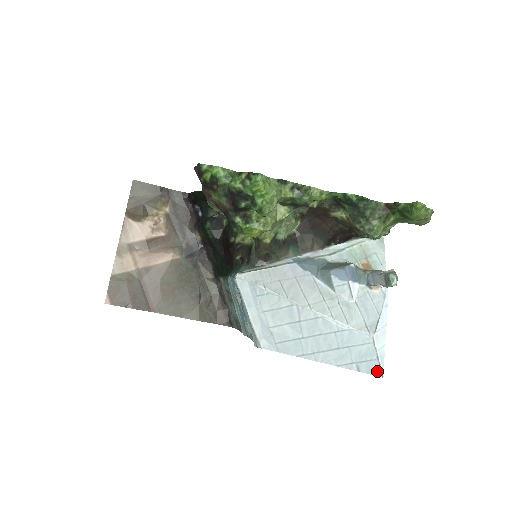
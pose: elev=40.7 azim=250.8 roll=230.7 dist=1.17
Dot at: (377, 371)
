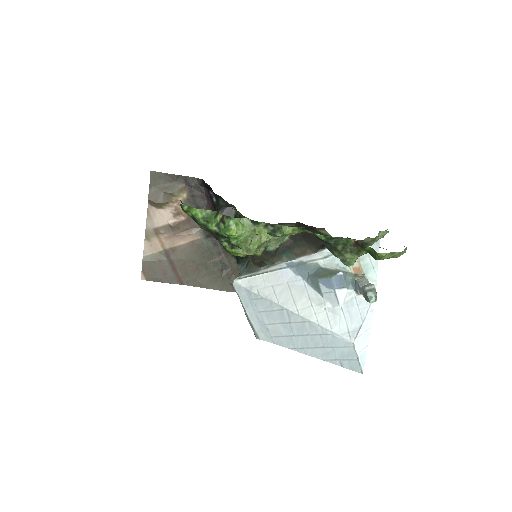
Dot at: (357, 369)
